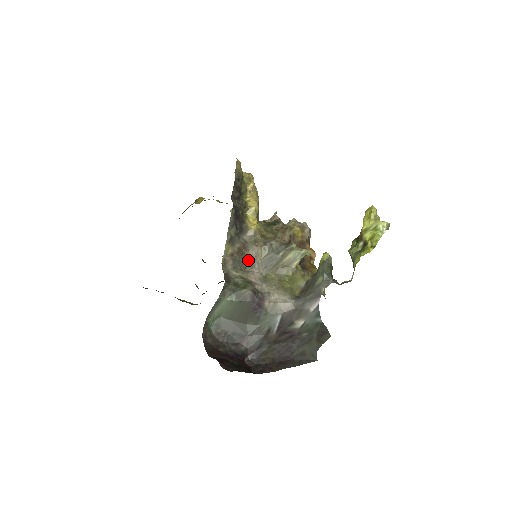
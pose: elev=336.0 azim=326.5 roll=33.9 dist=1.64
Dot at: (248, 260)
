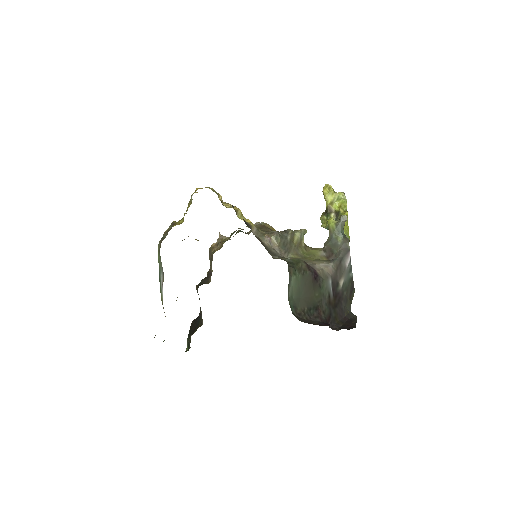
Dot at: (271, 249)
